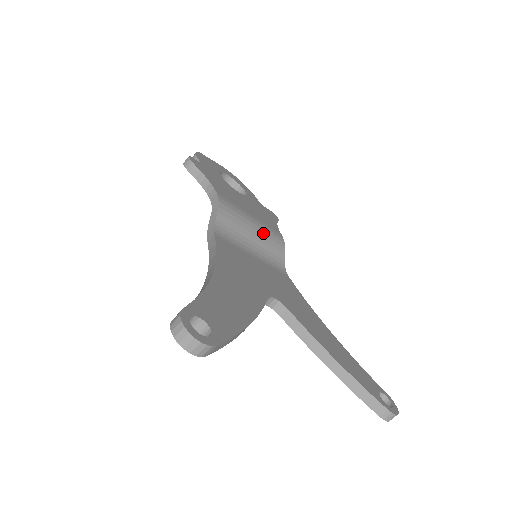
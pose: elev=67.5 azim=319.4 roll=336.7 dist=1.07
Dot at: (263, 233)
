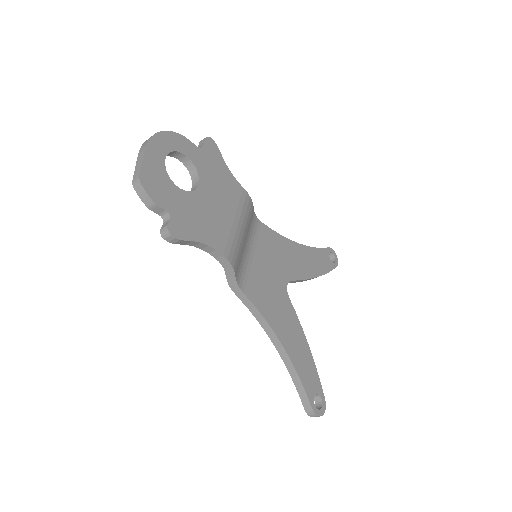
Dot at: (245, 222)
